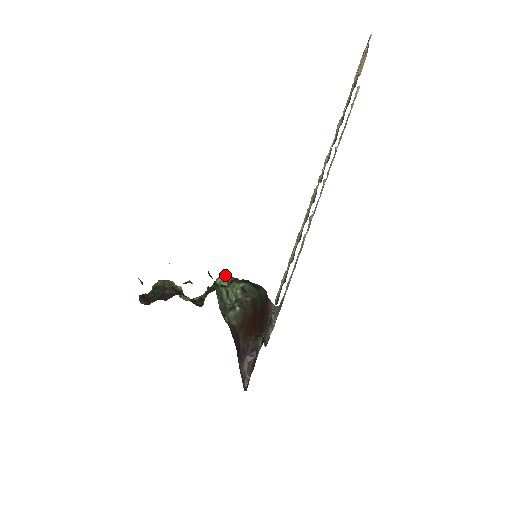
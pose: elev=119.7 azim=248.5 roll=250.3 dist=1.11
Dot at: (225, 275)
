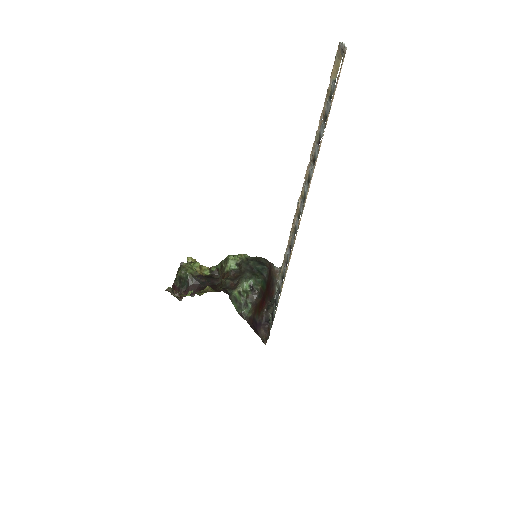
Dot at: (233, 260)
